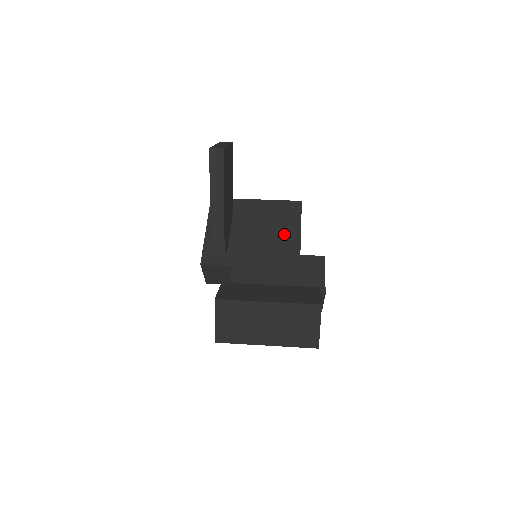
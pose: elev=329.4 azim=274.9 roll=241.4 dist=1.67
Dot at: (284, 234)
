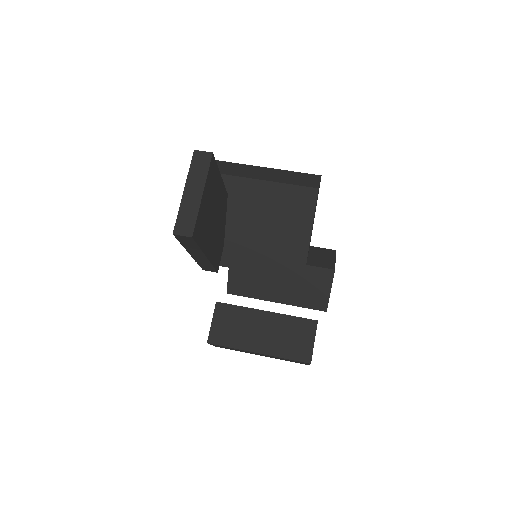
Dot at: (290, 236)
